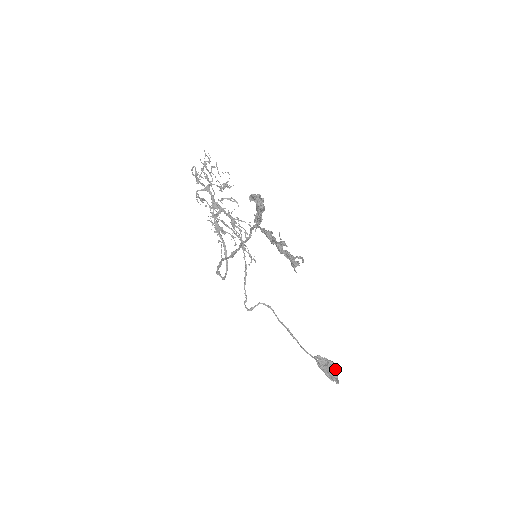
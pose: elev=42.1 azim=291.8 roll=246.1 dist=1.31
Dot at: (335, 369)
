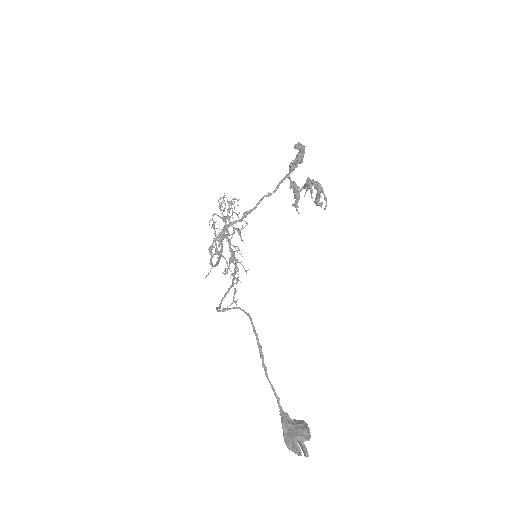
Dot at: (308, 429)
